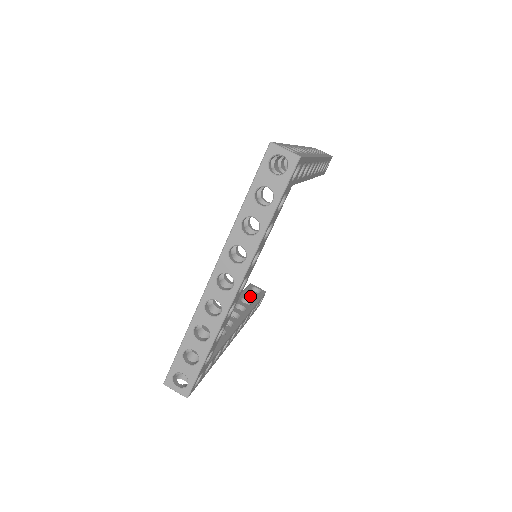
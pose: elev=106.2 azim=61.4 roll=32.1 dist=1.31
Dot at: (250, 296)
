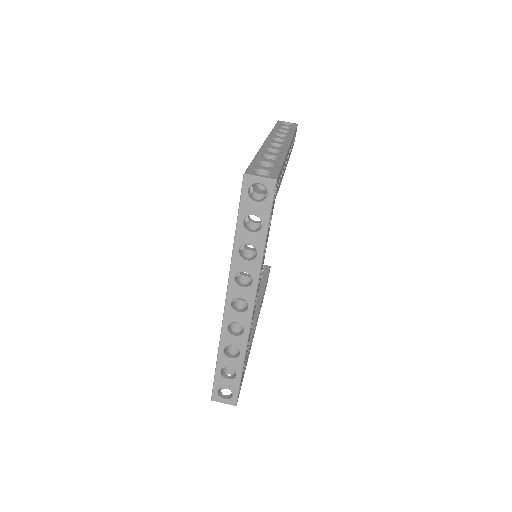
Dot at: occluded
